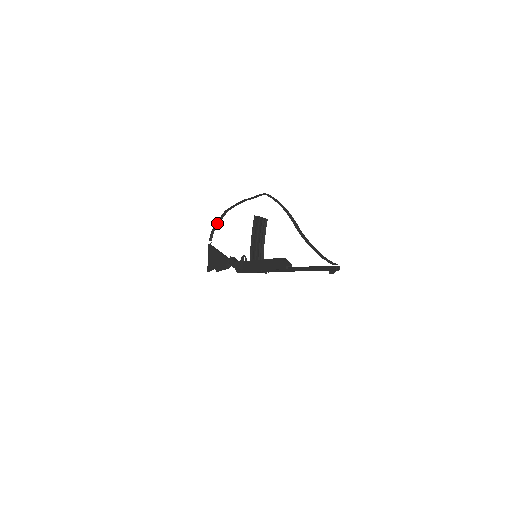
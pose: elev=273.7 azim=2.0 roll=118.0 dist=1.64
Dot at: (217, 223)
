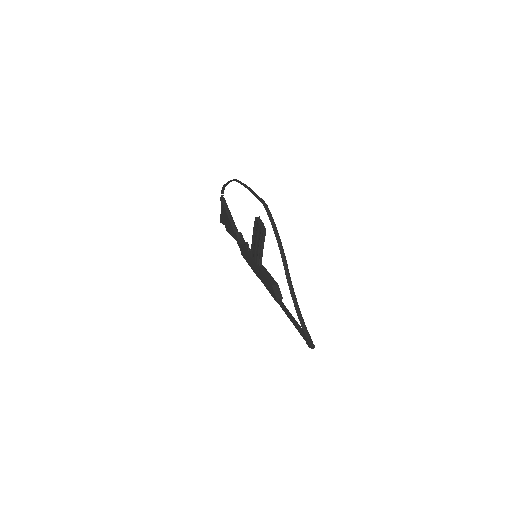
Dot at: occluded
